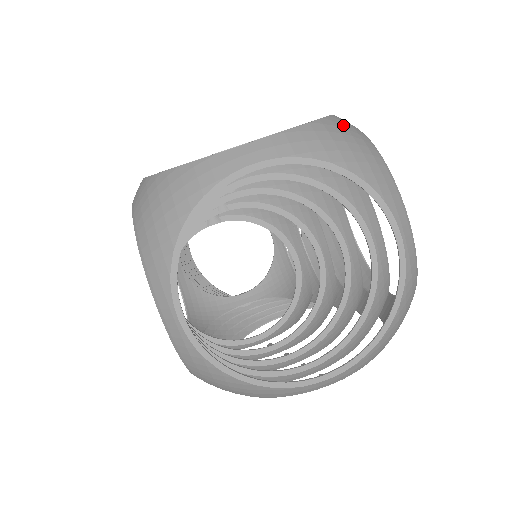
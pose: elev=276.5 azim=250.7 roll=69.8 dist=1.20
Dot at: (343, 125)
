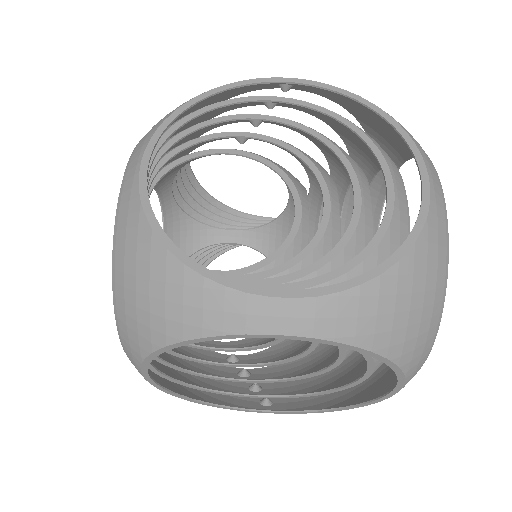
Dot at: (426, 264)
